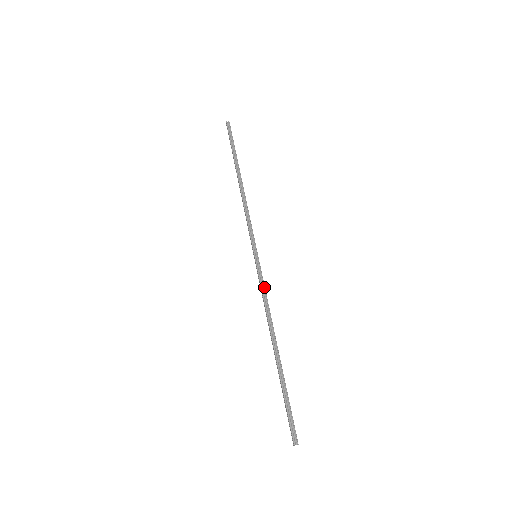
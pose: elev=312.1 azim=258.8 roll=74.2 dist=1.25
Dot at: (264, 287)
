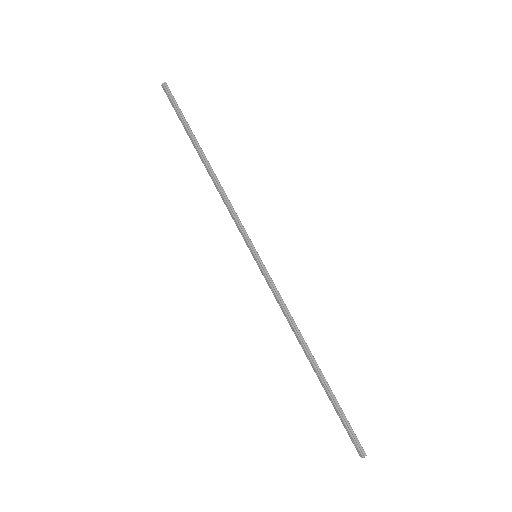
Dot at: (278, 292)
